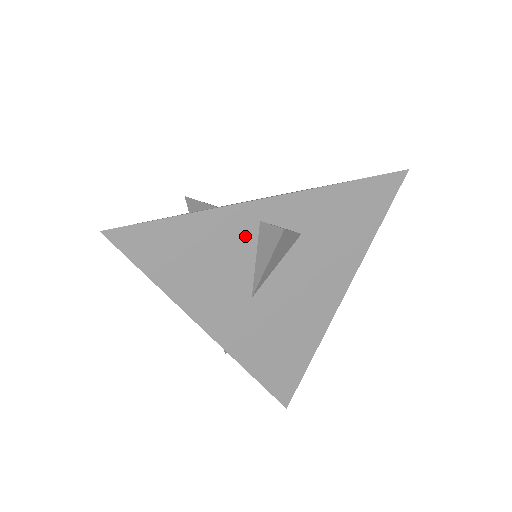
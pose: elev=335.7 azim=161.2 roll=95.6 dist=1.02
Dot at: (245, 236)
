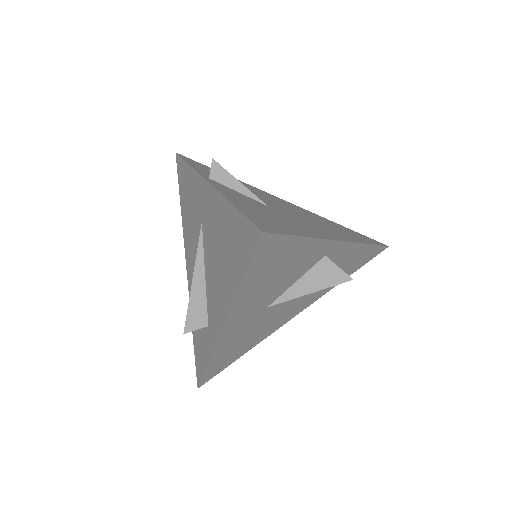
Dot at: (310, 263)
